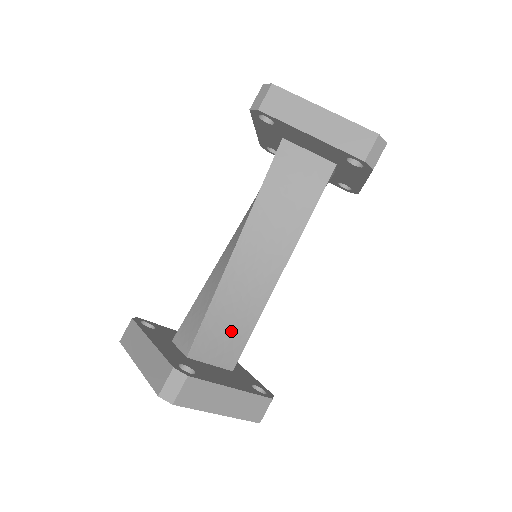
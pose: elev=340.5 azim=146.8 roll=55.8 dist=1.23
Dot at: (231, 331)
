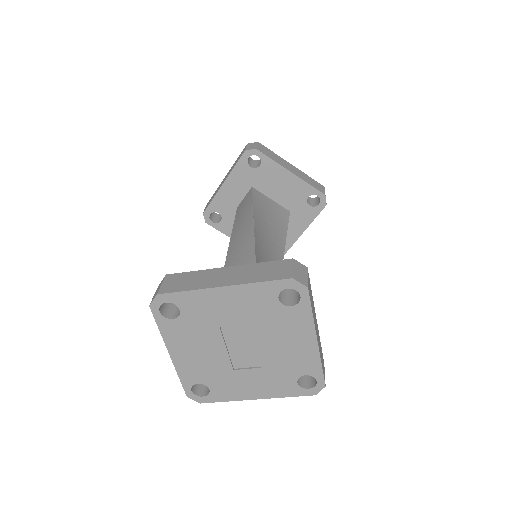
Dot at: occluded
